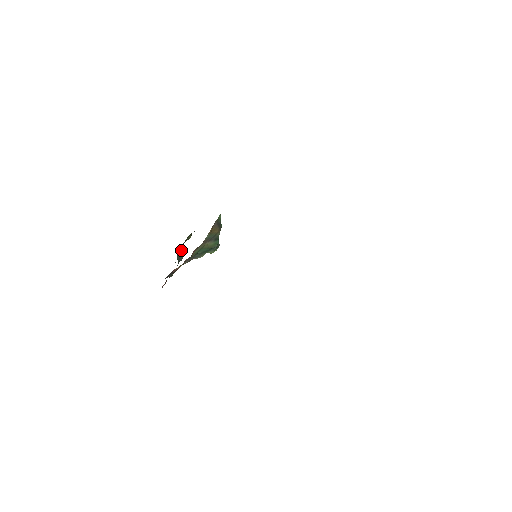
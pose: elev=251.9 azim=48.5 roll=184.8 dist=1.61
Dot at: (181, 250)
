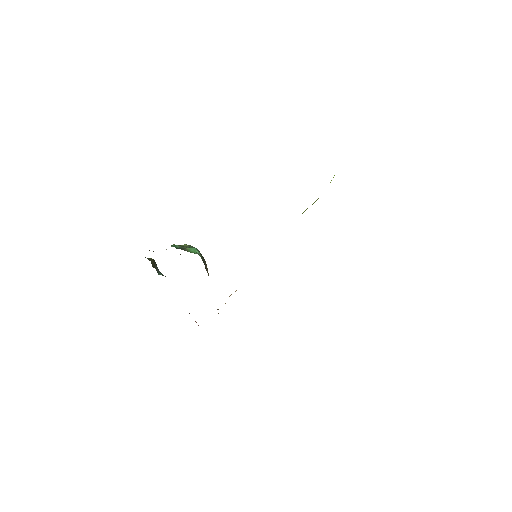
Dot at: (152, 263)
